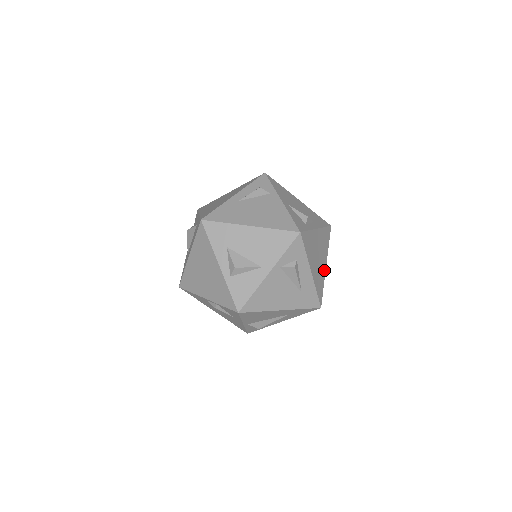
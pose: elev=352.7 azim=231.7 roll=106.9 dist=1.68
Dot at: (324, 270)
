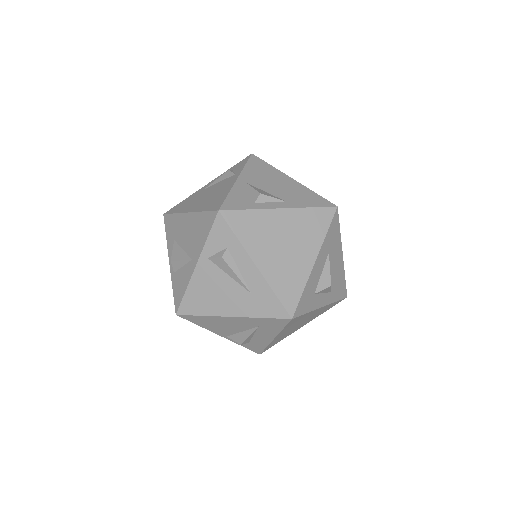
Dot at: (307, 267)
